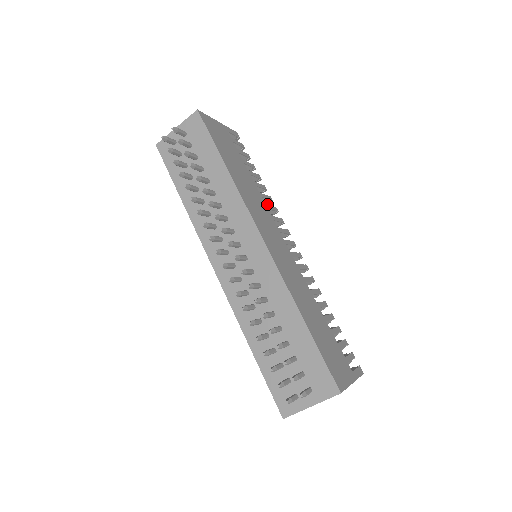
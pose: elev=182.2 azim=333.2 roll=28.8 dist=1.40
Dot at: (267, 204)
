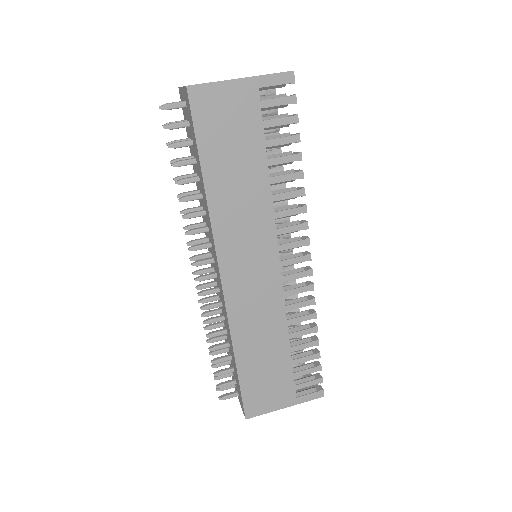
Dot at: occluded
